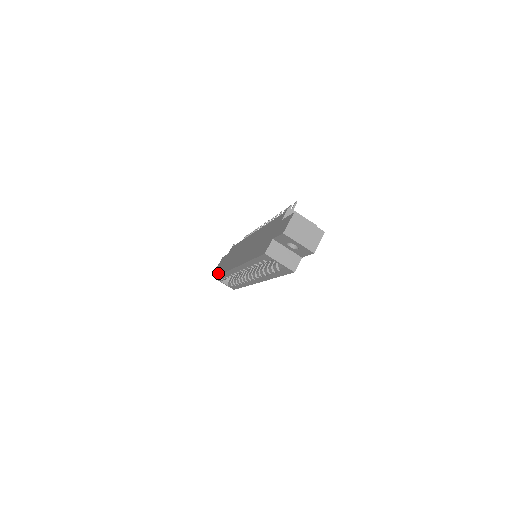
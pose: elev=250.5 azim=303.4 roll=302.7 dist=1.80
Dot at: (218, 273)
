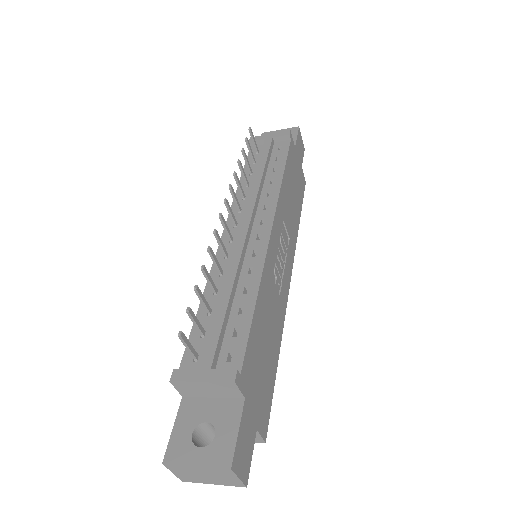
Dot at: occluded
